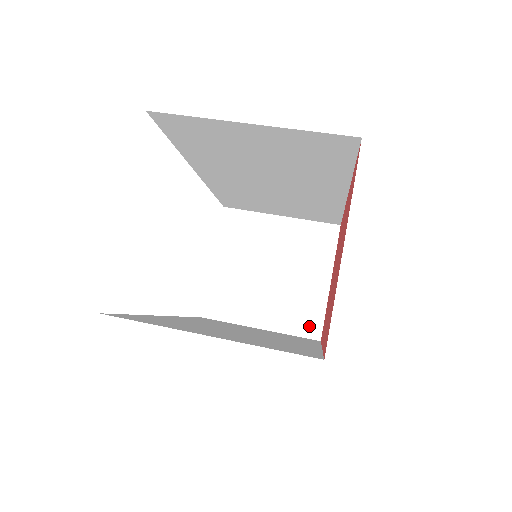
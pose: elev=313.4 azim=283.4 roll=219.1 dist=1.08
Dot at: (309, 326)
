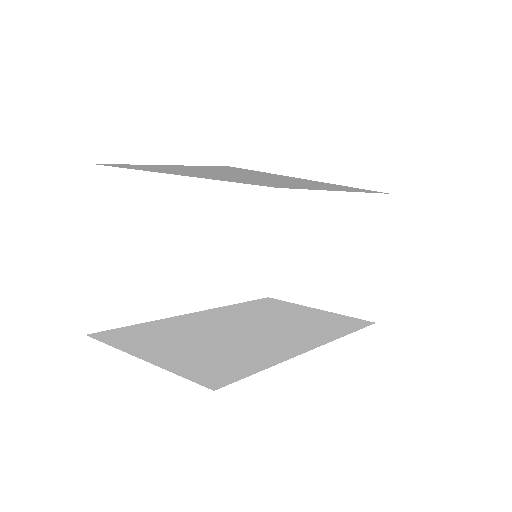
Dot at: (363, 307)
